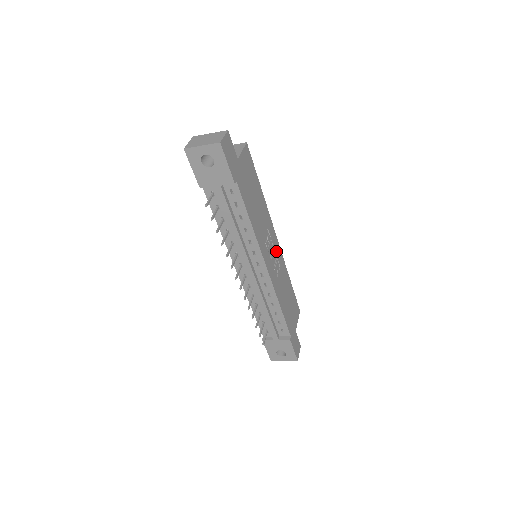
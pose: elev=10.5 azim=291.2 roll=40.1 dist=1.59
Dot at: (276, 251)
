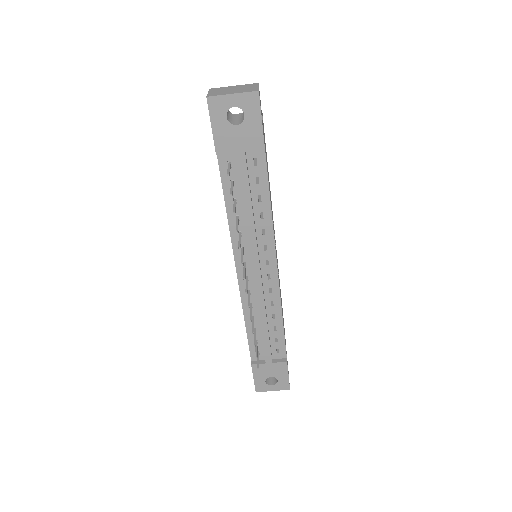
Dot at: (276, 252)
